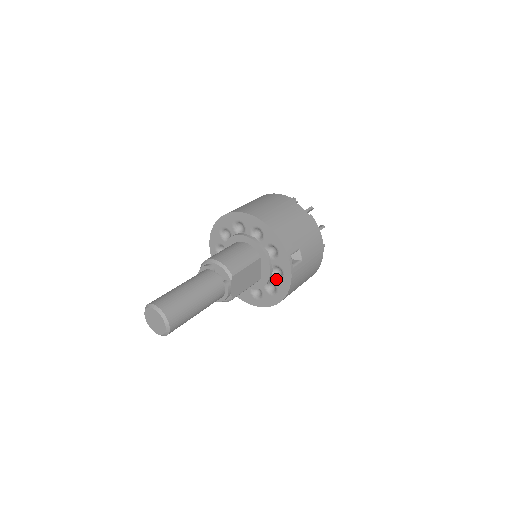
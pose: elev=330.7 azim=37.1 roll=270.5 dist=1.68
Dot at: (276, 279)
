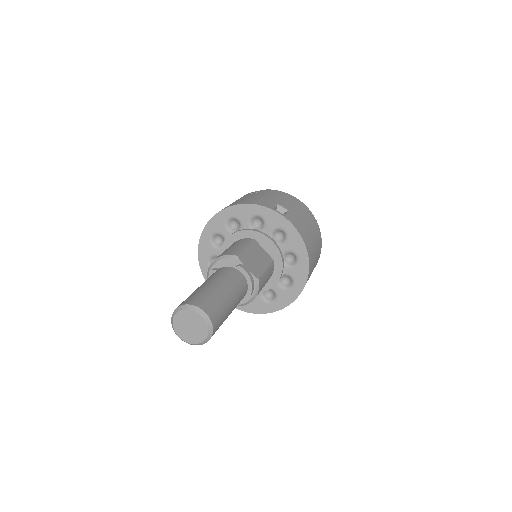
Dot at: (284, 244)
